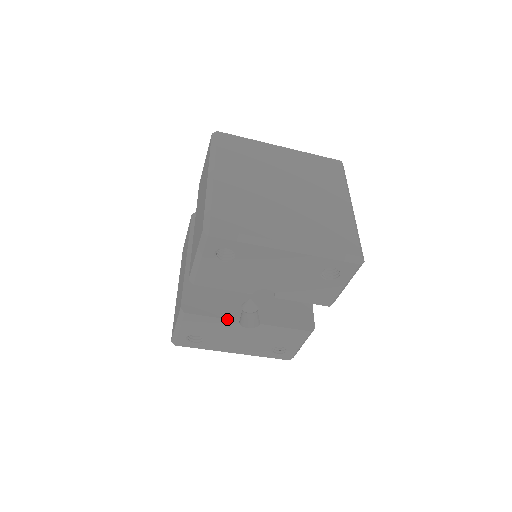
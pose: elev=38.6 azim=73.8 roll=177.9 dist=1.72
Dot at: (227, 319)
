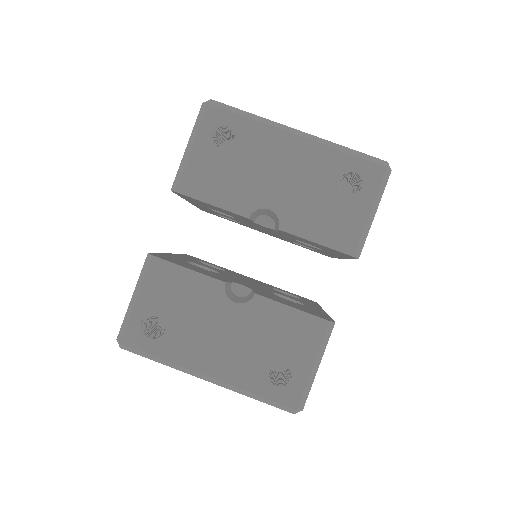
Dot at: (208, 276)
